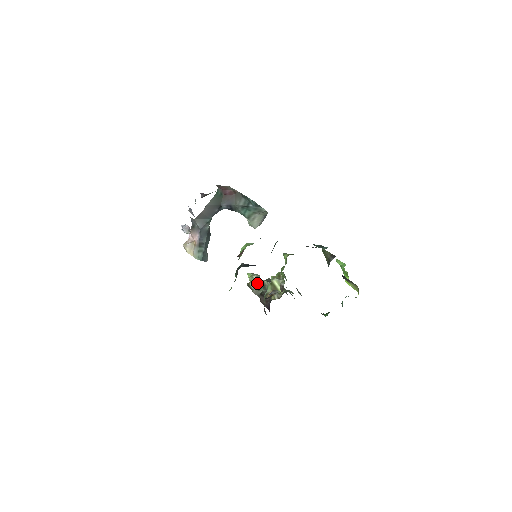
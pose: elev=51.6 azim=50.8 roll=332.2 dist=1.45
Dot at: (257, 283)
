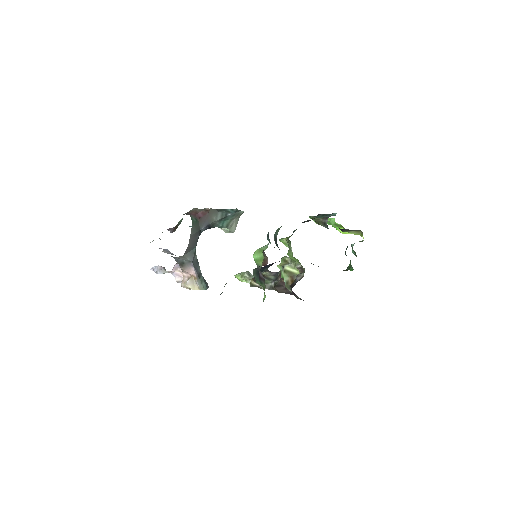
Dot at: occluded
